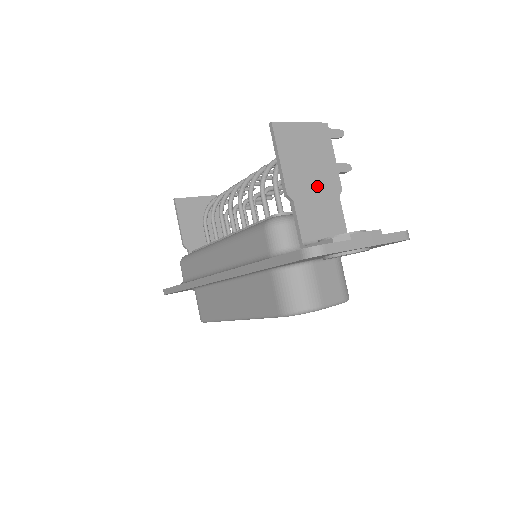
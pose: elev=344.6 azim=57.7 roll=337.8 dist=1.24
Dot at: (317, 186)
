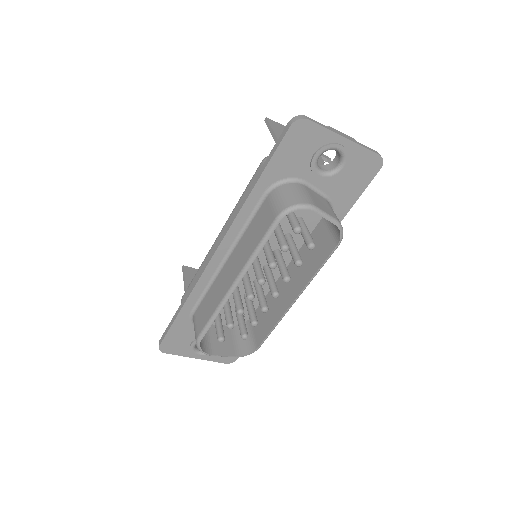
Dot at: occluded
